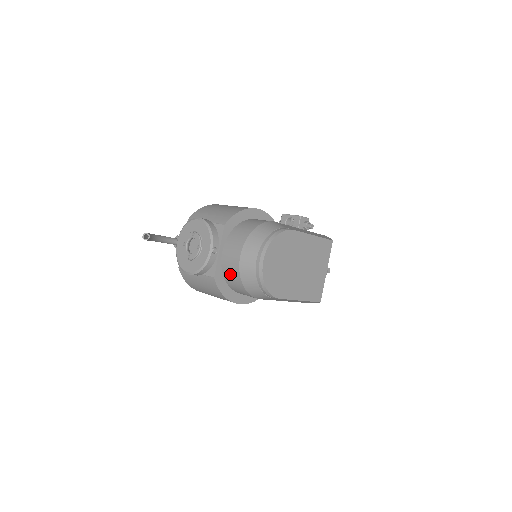
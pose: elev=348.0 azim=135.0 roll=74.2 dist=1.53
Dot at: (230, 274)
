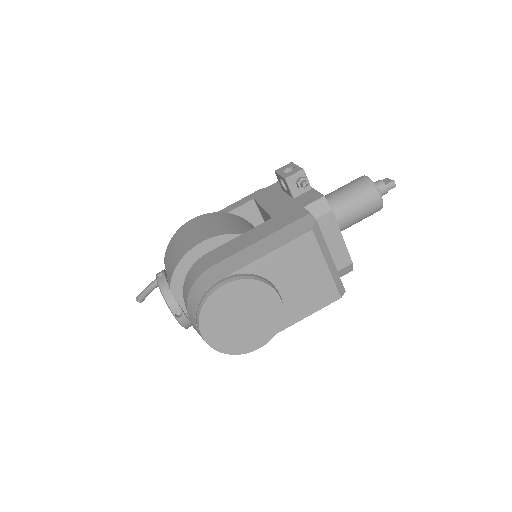
Dot at: occluded
